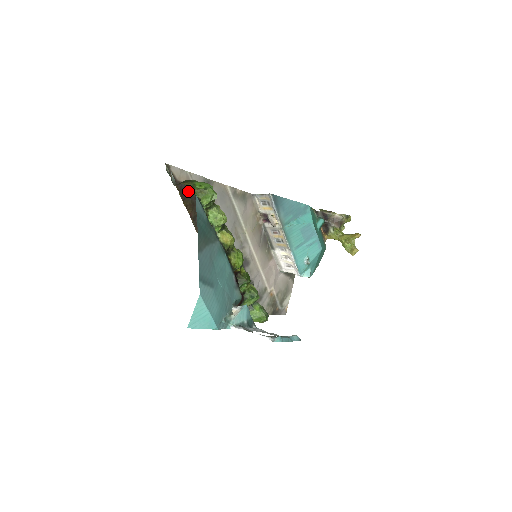
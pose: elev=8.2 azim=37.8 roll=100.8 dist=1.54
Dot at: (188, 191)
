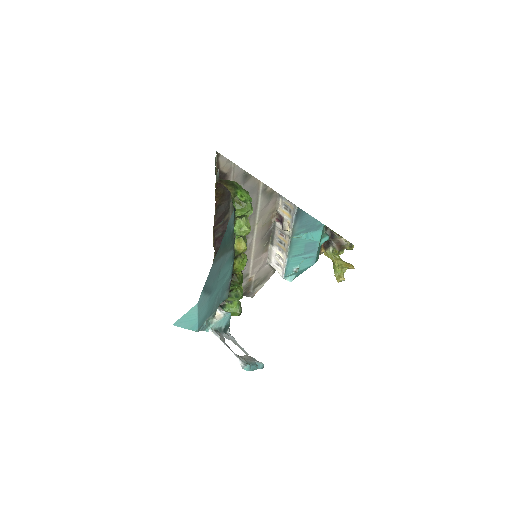
Dot at: occluded
